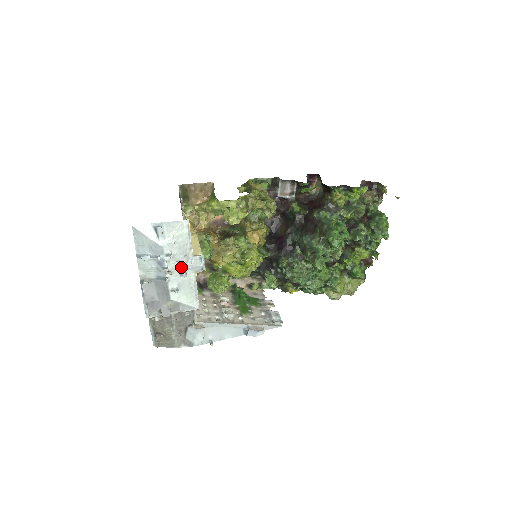
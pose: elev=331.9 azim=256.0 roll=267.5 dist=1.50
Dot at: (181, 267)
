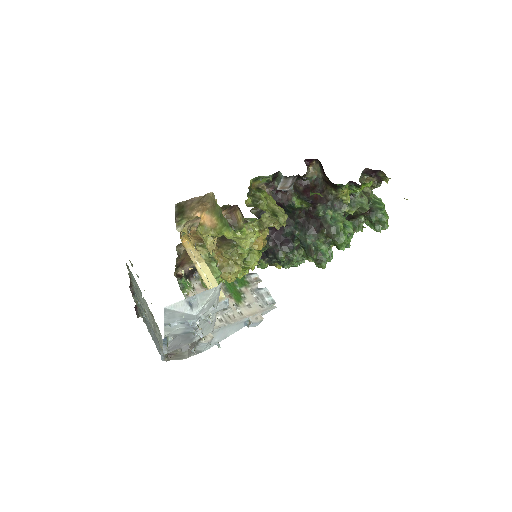
Dot at: (207, 317)
